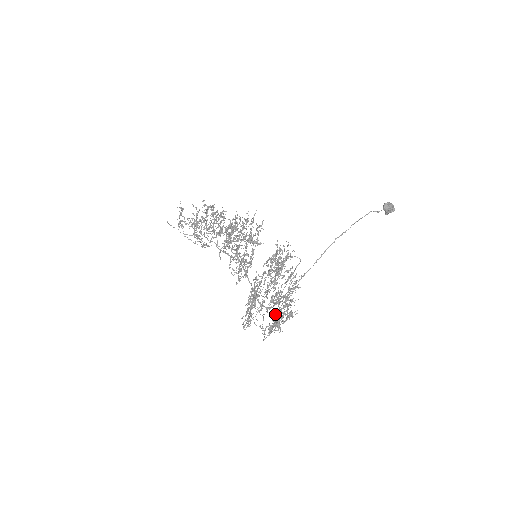
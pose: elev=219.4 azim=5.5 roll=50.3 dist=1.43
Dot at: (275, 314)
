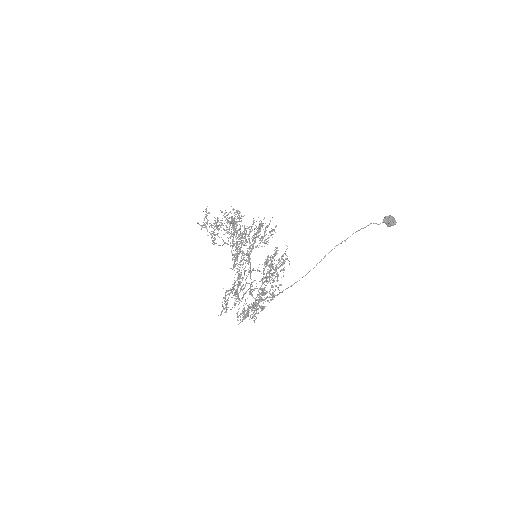
Dot at: occluded
